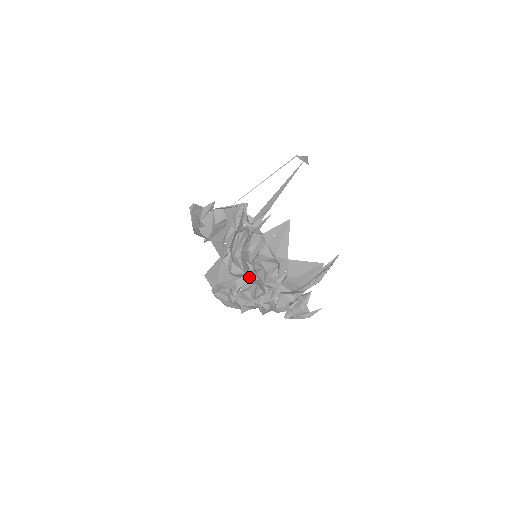
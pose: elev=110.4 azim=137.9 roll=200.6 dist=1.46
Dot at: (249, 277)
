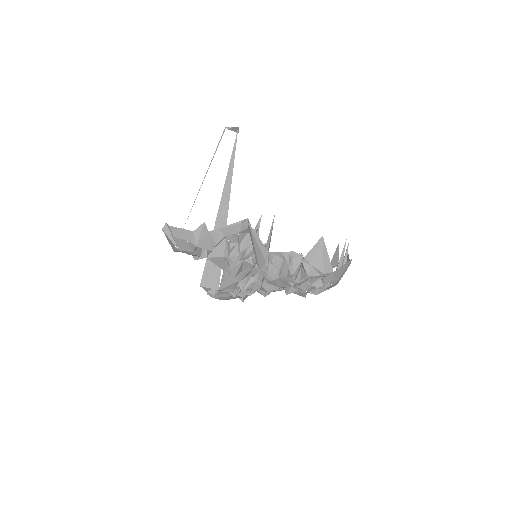
Dot at: (287, 290)
